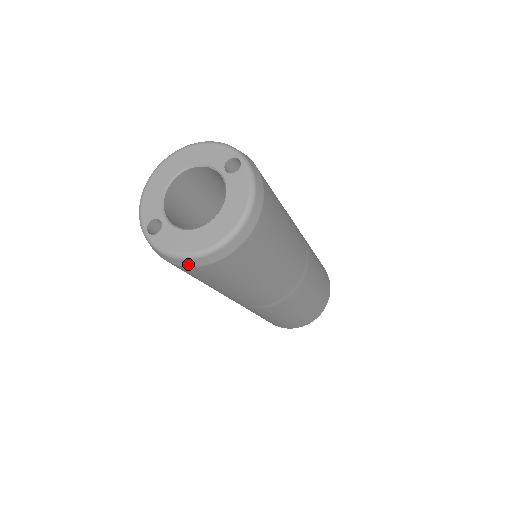
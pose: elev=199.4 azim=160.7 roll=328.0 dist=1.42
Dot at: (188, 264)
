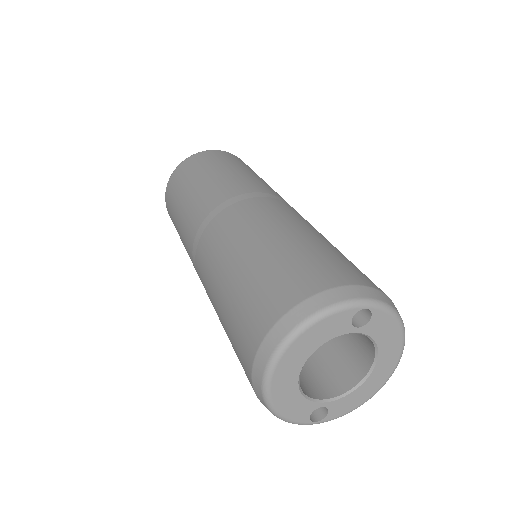
Dot at: occluded
